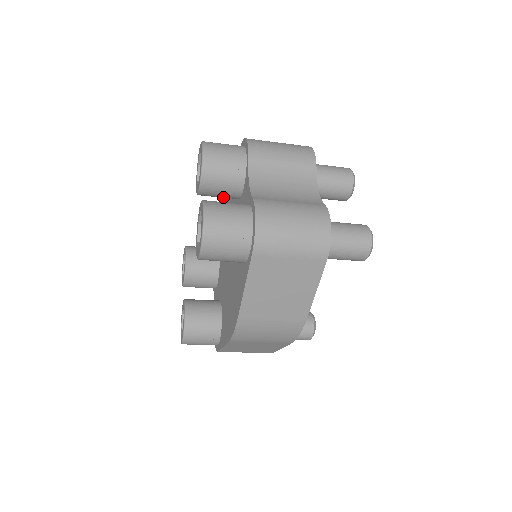
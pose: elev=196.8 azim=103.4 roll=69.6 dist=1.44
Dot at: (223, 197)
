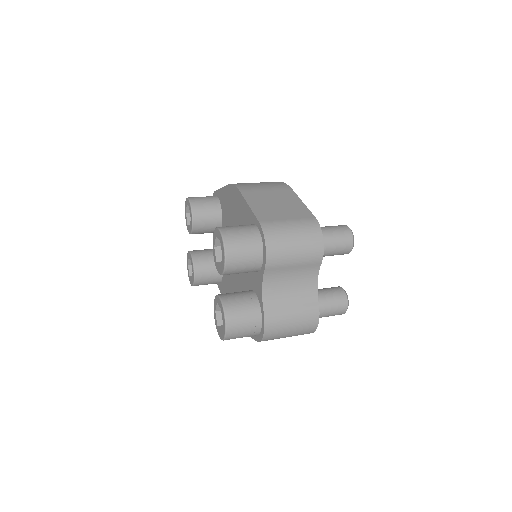
Dot at: occluded
